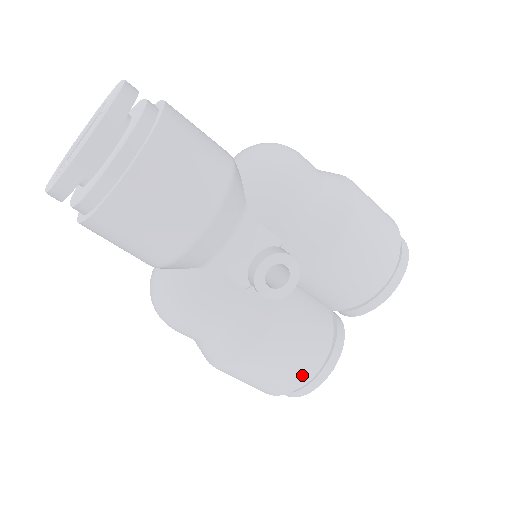
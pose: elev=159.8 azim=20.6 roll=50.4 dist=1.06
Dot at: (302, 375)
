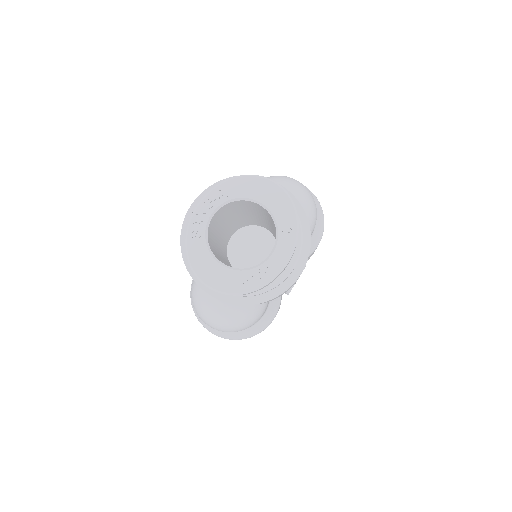
Dot at: occluded
